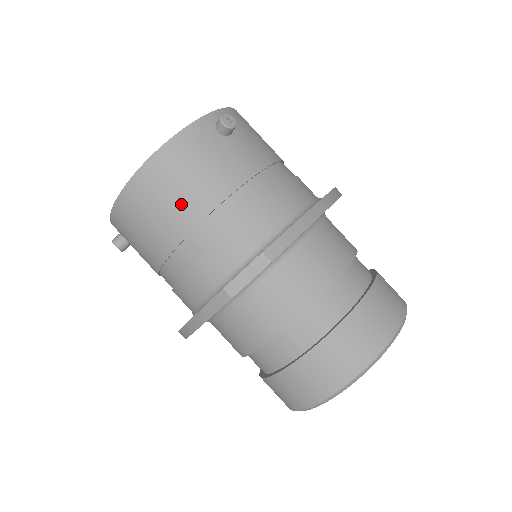
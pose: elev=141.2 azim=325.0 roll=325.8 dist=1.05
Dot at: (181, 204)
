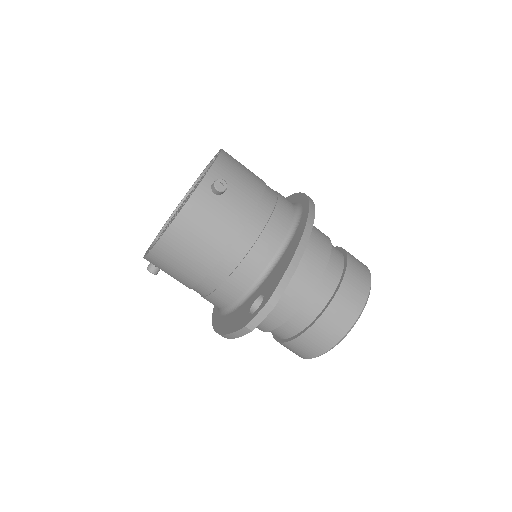
Dot at: (199, 255)
